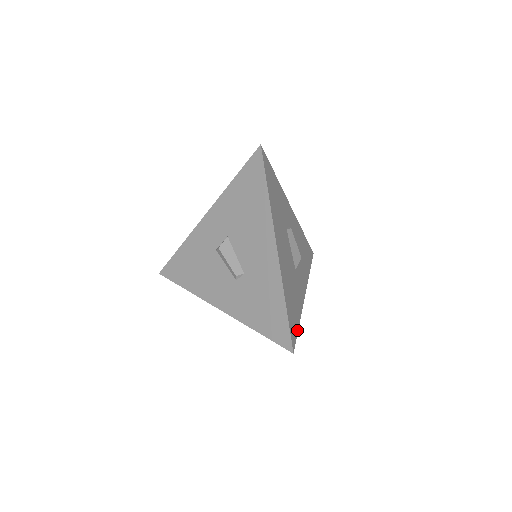
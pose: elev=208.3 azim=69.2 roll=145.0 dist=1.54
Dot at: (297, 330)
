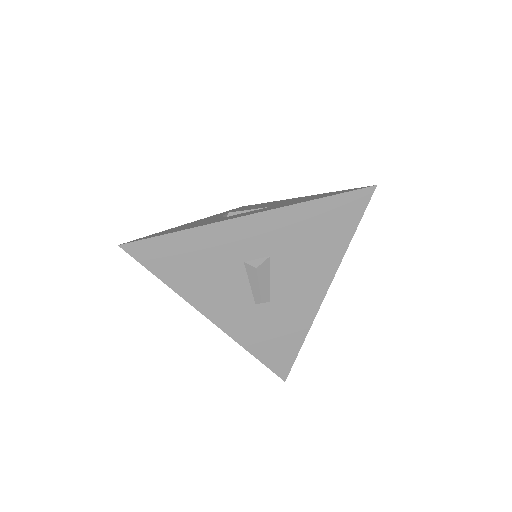
Dot at: occluded
